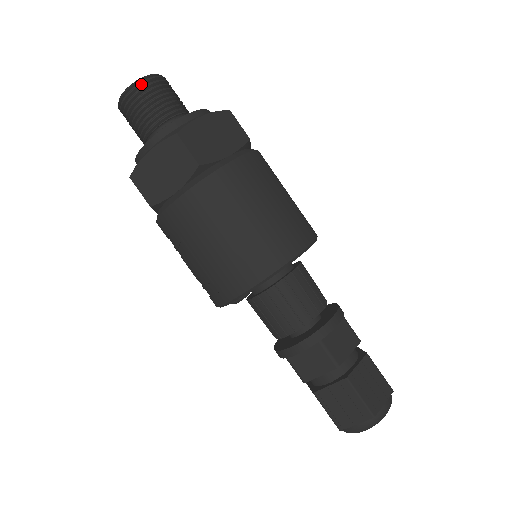
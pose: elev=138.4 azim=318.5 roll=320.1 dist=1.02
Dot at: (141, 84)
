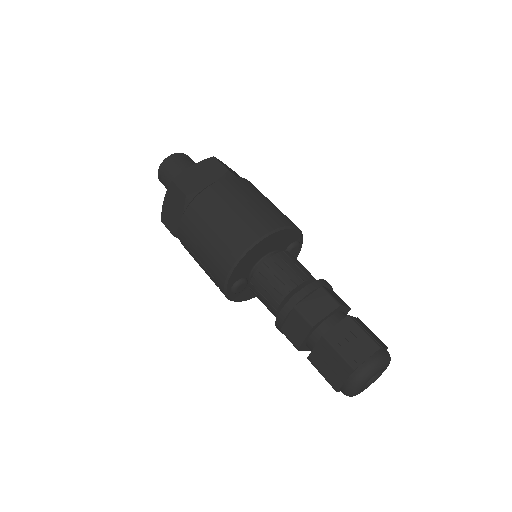
Dot at: (165, 162)
